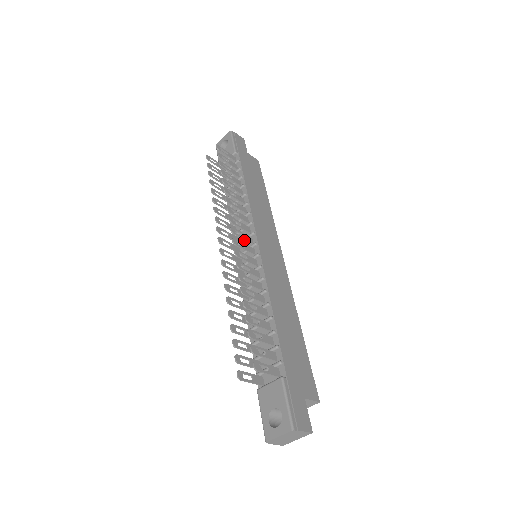
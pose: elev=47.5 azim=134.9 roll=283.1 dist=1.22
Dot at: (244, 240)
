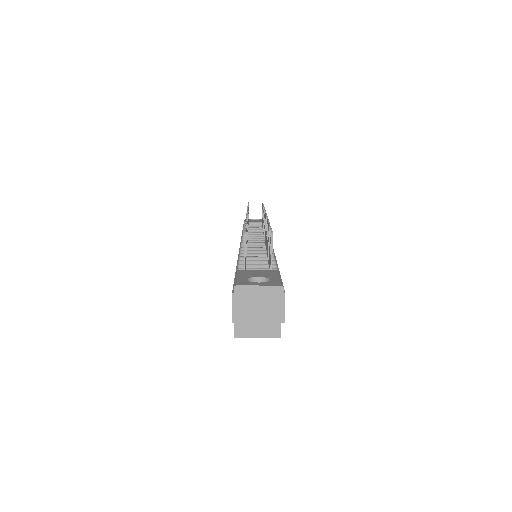
Dot at: (257, 238)
